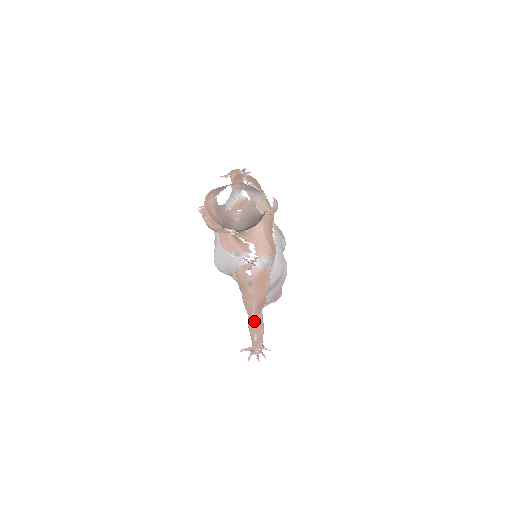
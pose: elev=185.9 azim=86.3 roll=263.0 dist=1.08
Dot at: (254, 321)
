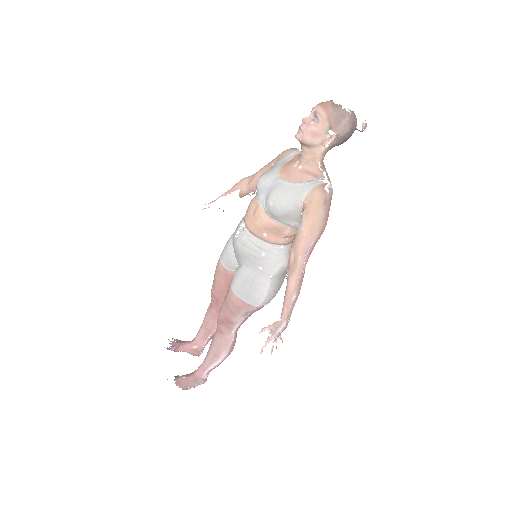
Dot at: (304, 265)
